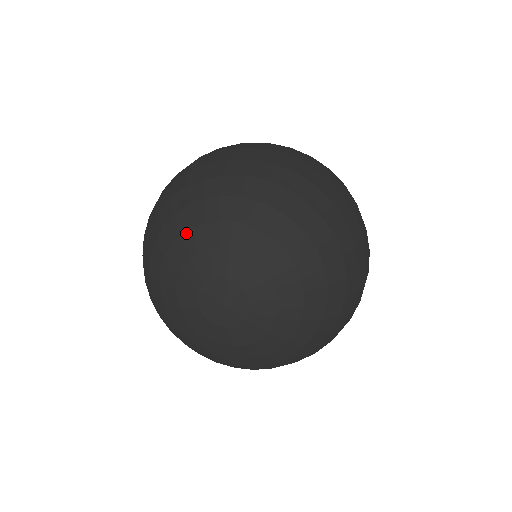
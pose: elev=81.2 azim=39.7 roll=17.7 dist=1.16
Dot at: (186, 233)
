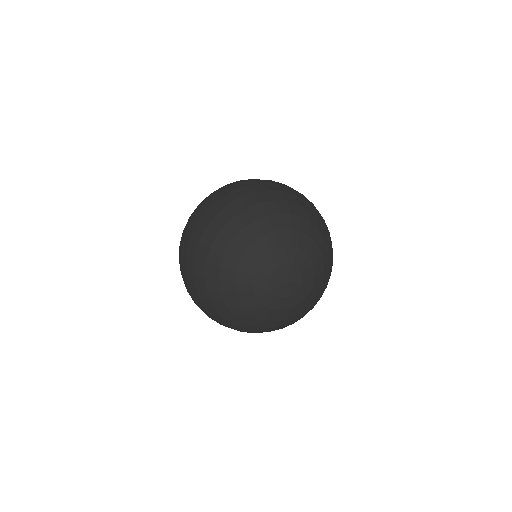
Dot at: (254, 243)
